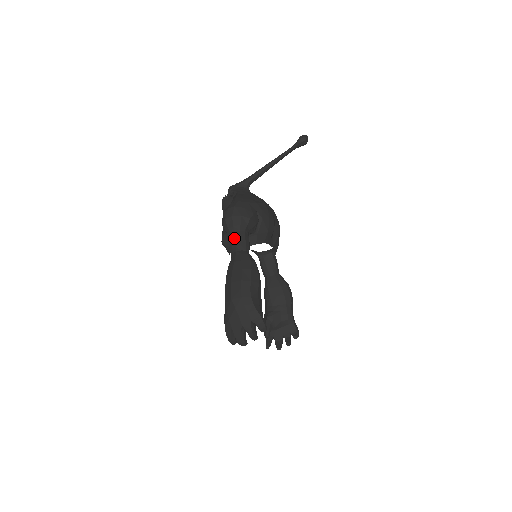
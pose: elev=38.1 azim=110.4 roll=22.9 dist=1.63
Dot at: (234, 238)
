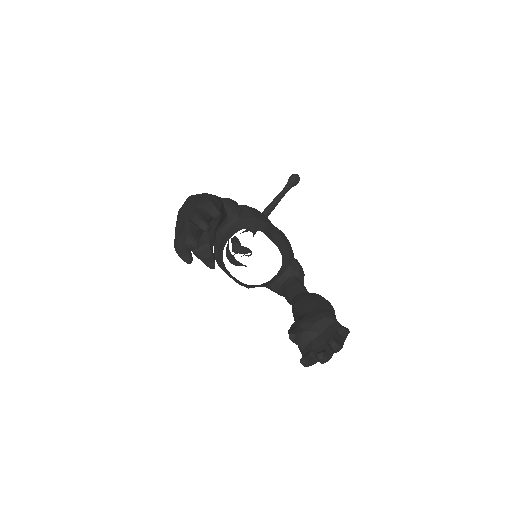
Dot at: occluded
